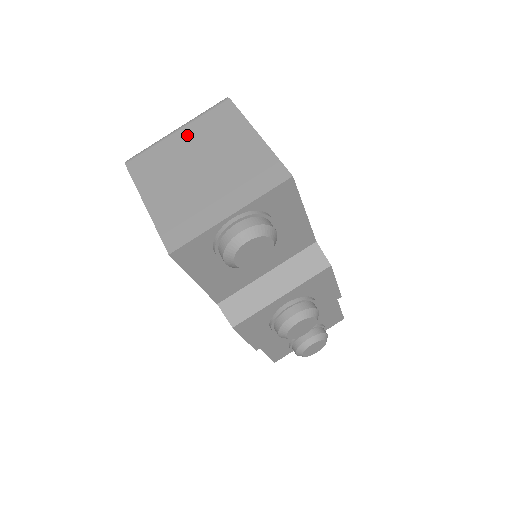
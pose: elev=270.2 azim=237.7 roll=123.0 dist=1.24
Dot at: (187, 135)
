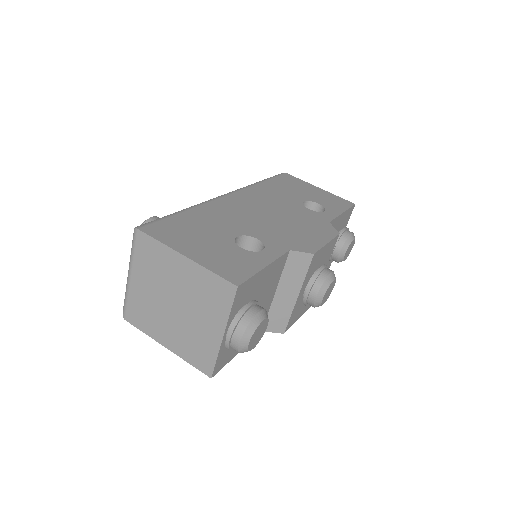
Dot at: (140, 278)
